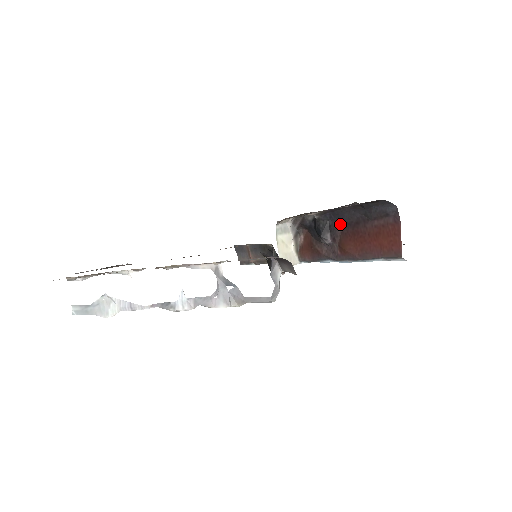
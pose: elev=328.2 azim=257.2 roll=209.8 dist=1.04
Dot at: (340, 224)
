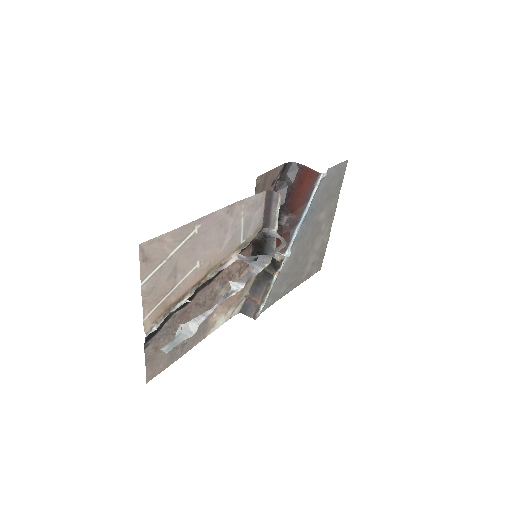
Dot at: (282, 205)
